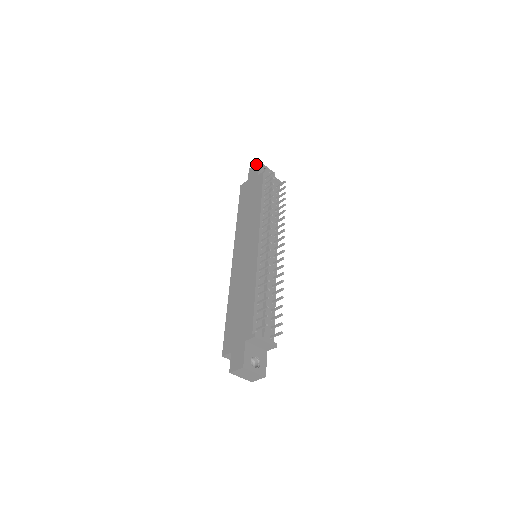
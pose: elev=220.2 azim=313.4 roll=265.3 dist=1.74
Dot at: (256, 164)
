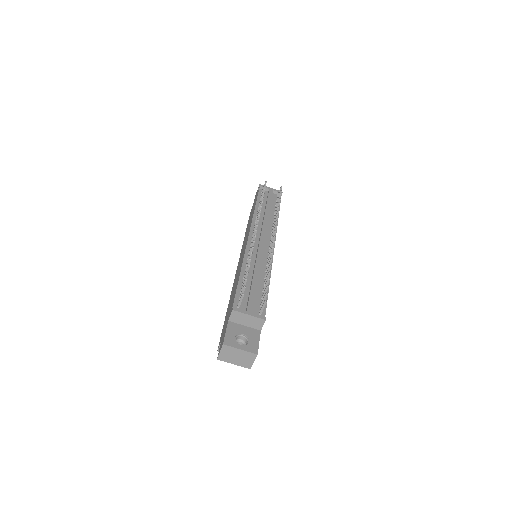
Dot at: occluded
